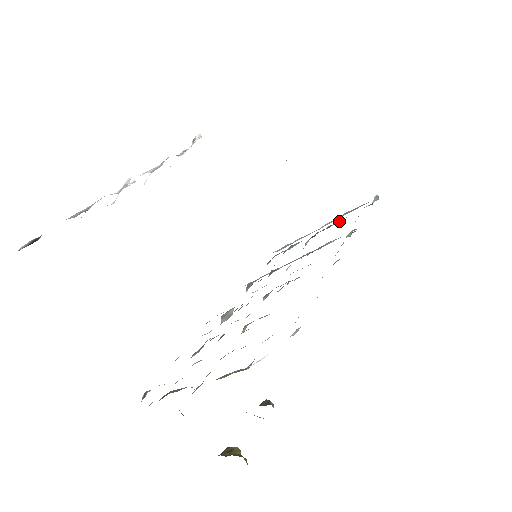
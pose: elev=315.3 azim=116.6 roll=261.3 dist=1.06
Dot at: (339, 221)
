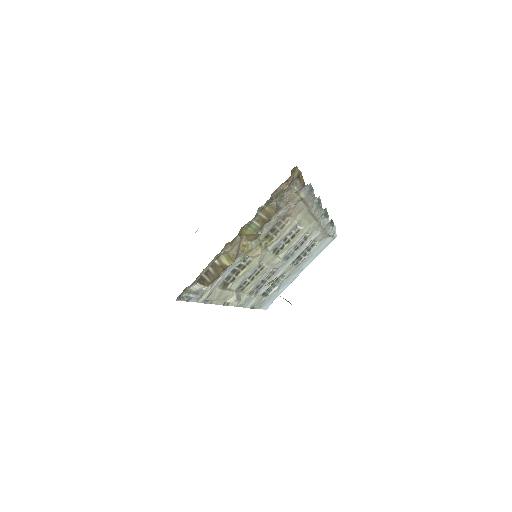
Dot at: (312, 249)
